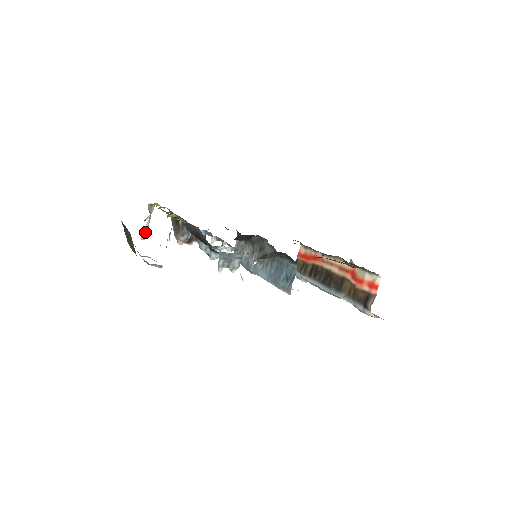
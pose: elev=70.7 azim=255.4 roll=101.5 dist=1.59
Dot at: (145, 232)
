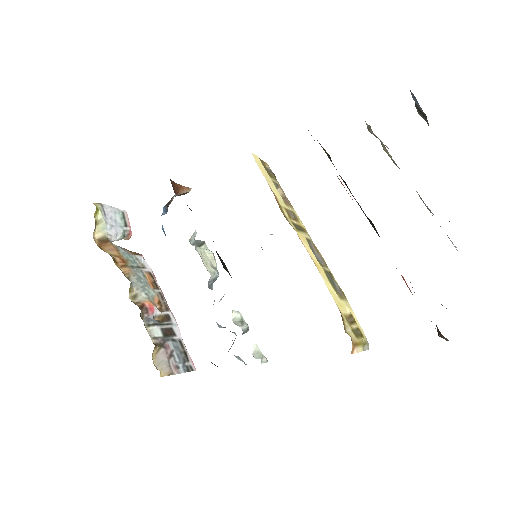
Dot at: (124, 231)
